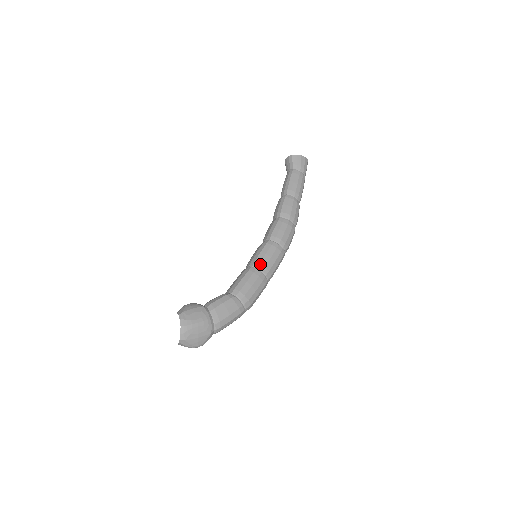
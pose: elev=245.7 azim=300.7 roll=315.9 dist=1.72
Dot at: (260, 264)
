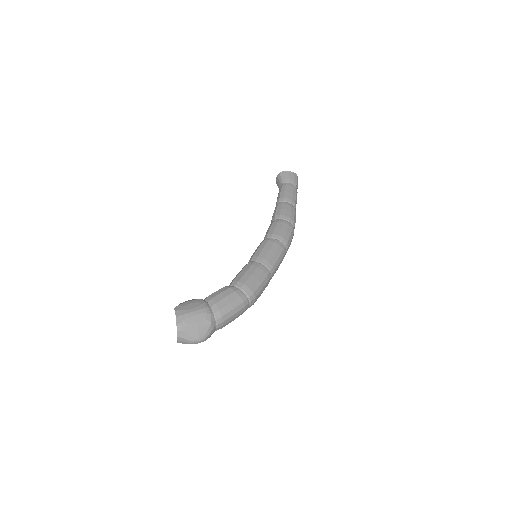
Dot at: (258, 257)
